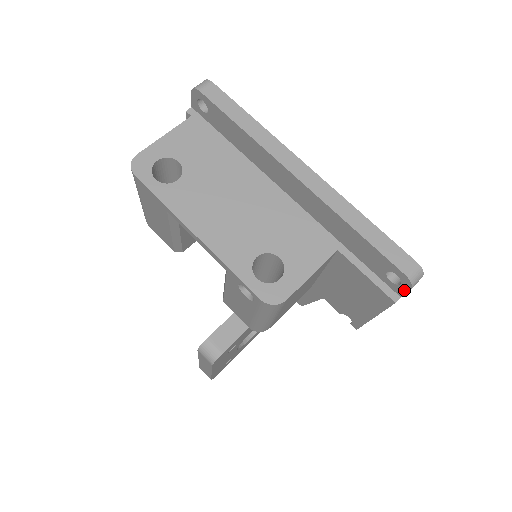
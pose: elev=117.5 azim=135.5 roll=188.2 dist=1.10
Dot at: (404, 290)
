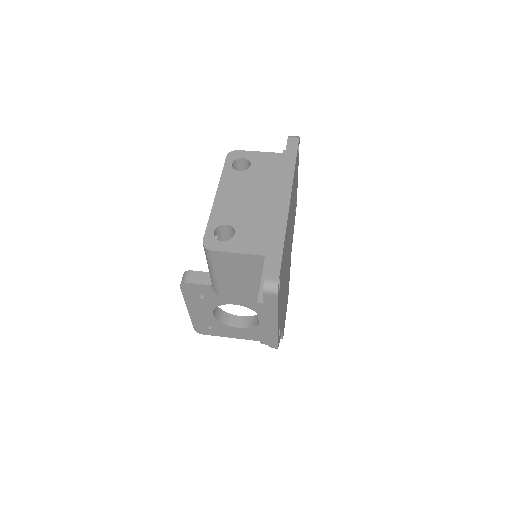
Dot at: (264, 295)
